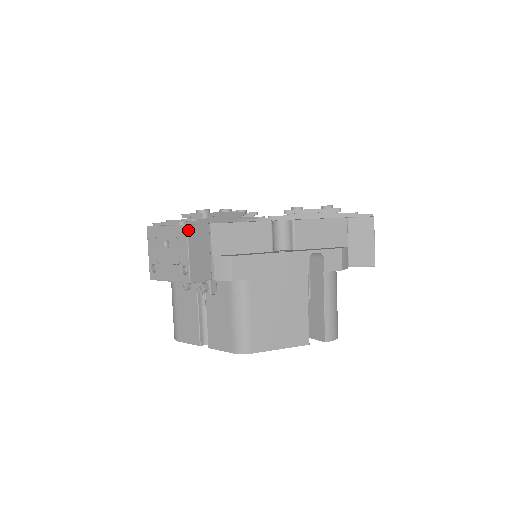
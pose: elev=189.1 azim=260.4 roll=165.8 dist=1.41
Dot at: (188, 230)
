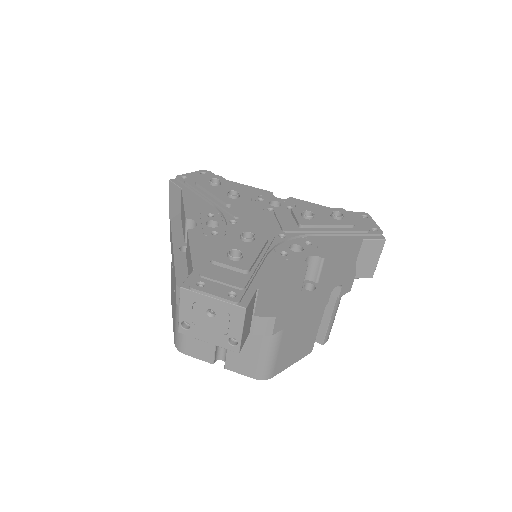
Dot at: (246, 312)
